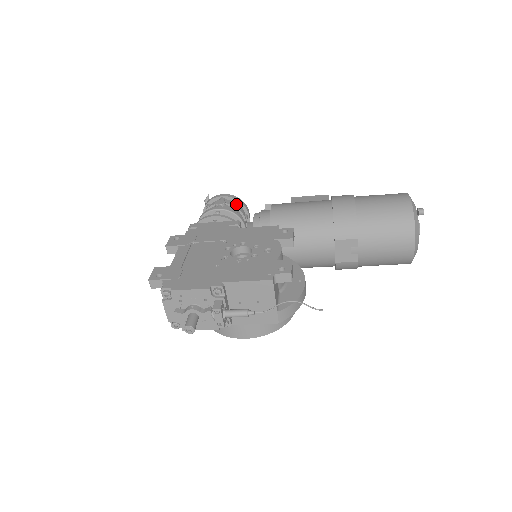
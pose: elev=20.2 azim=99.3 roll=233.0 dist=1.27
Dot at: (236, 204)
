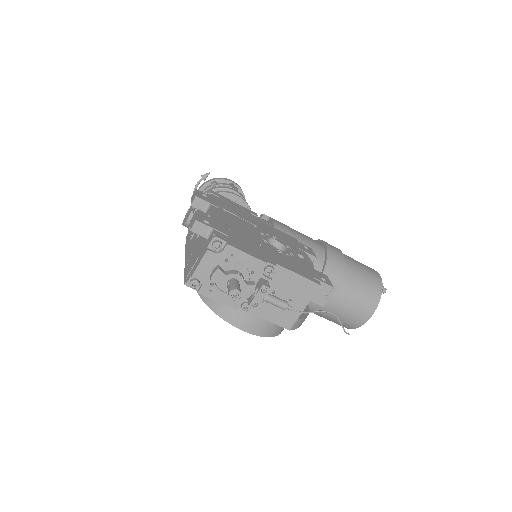
Dot at: occluded
